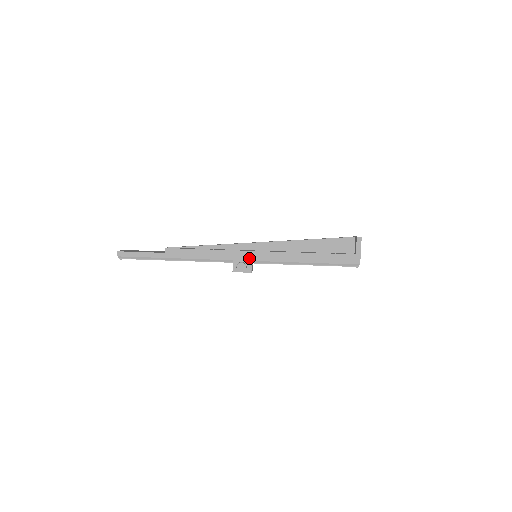
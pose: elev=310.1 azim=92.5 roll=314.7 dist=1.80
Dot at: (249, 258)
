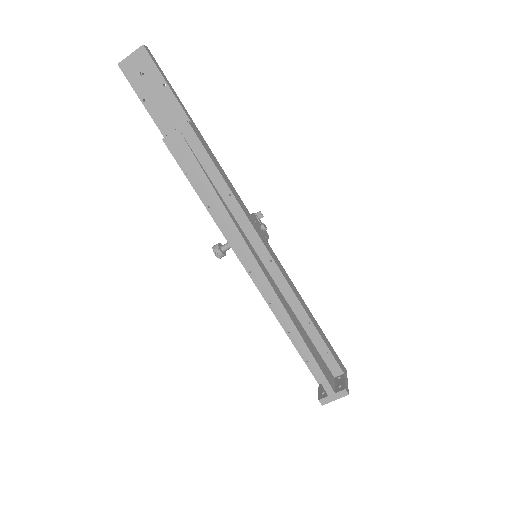
Dot at: occluded
